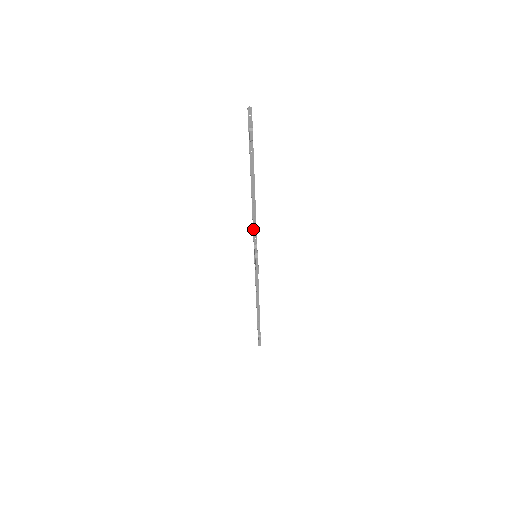
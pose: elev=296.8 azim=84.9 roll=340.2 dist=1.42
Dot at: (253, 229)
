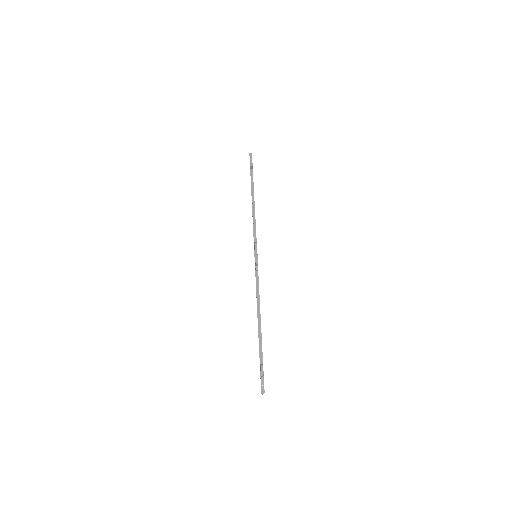
Dot at: (253, 232)
